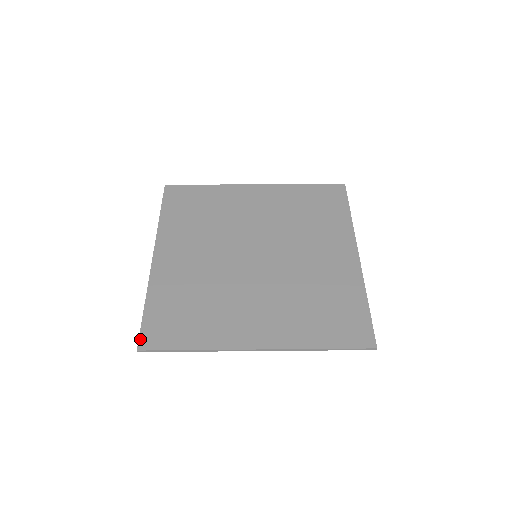
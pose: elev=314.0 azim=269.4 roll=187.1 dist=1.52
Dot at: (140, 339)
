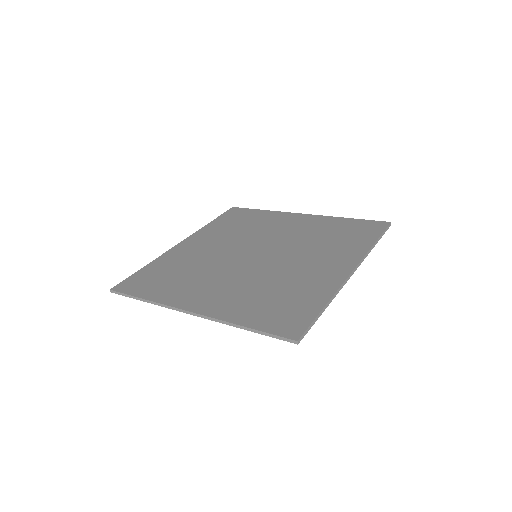
Dot at: (285, 336)
